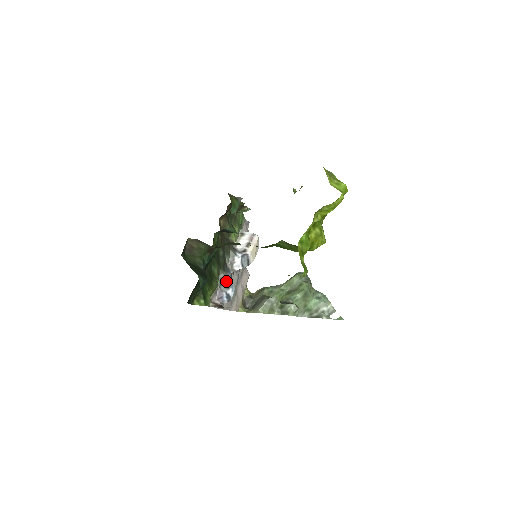
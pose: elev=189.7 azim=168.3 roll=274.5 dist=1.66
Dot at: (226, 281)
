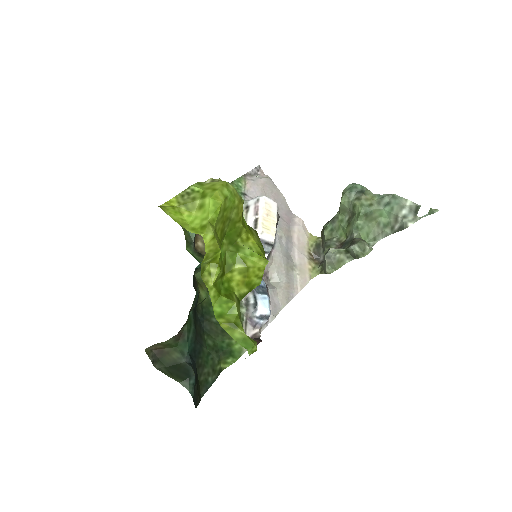
Dot at: (250, 300)
